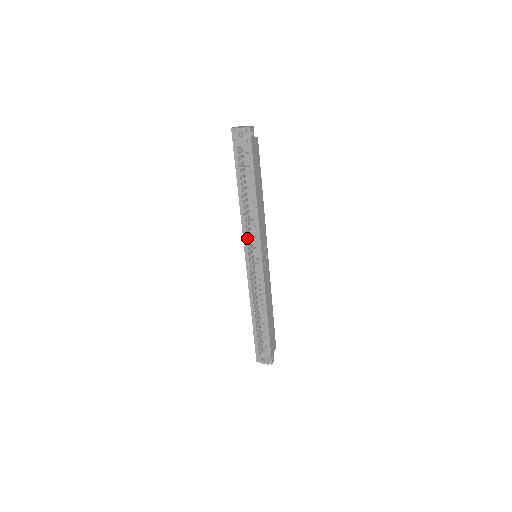
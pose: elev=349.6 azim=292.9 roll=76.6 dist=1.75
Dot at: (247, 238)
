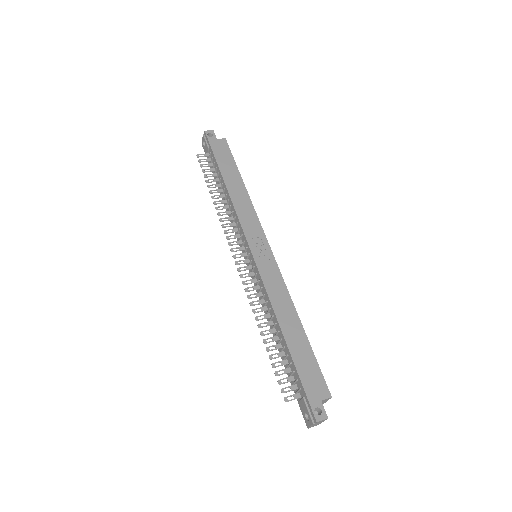
Dot at: (226, 232)
